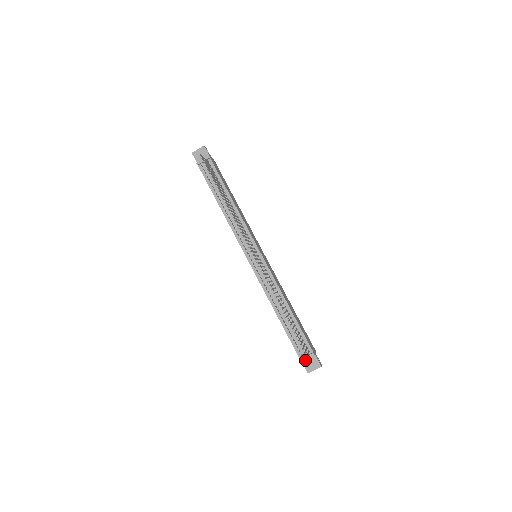
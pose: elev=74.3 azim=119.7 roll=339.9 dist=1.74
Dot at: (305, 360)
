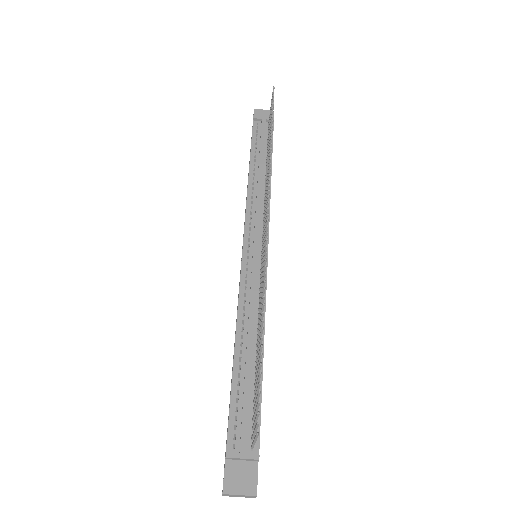
Dot at: (233, 462)
